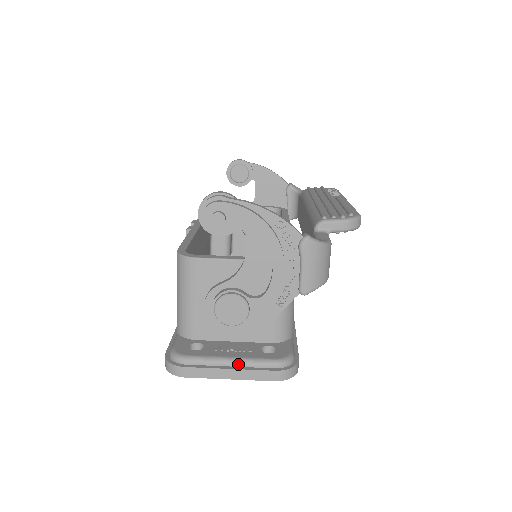
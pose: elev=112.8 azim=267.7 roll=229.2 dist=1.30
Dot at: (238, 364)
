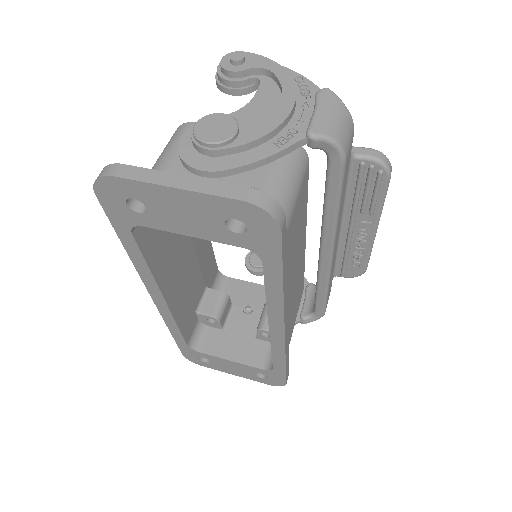
Dot at: (196, 179)
